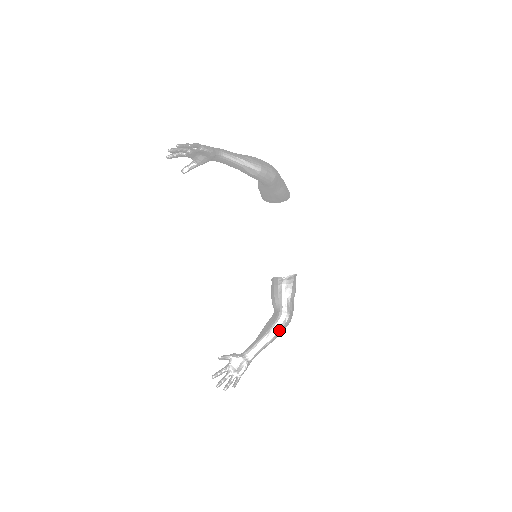
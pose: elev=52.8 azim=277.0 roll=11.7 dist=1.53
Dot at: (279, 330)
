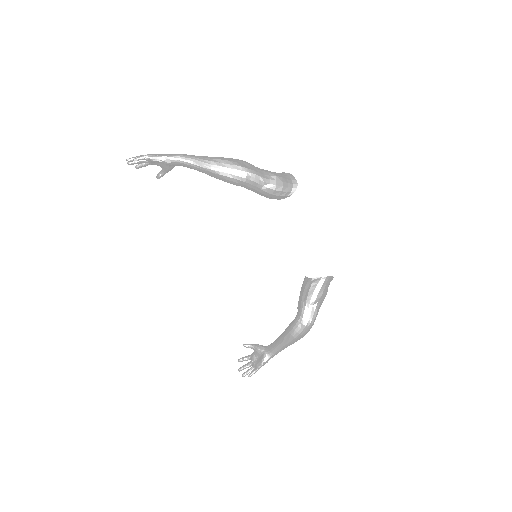
Dot at: (293, 335)
